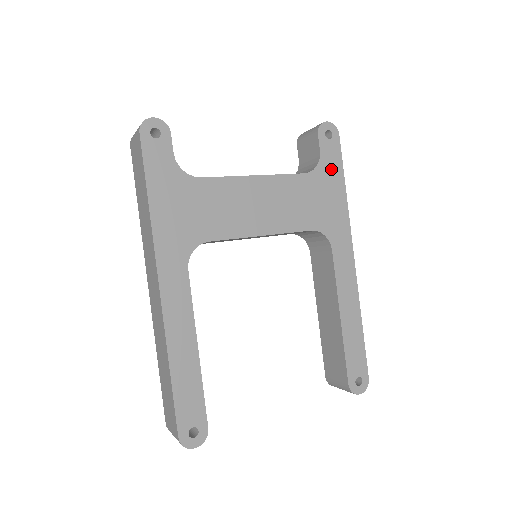
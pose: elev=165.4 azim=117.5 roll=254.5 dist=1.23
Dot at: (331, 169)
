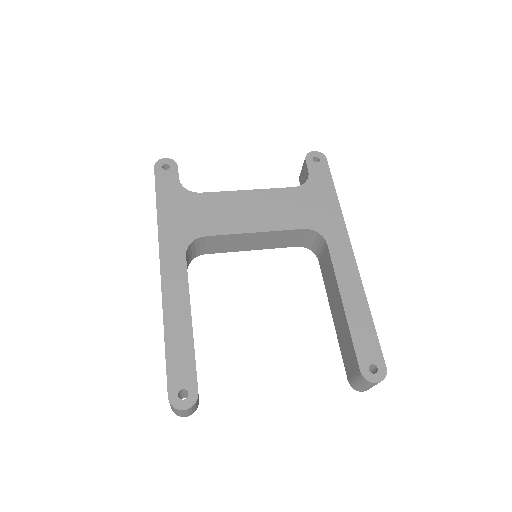
Dot at: (321, 183)
